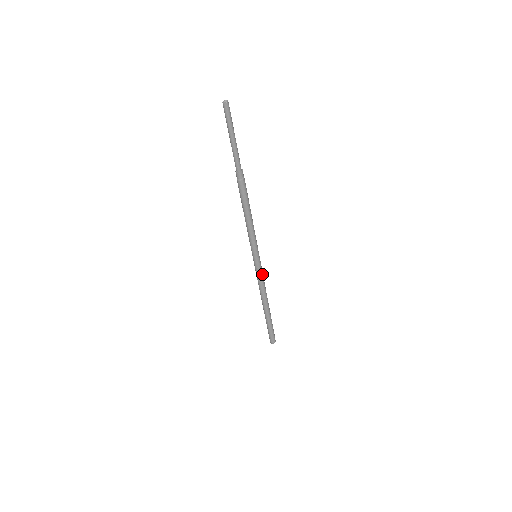
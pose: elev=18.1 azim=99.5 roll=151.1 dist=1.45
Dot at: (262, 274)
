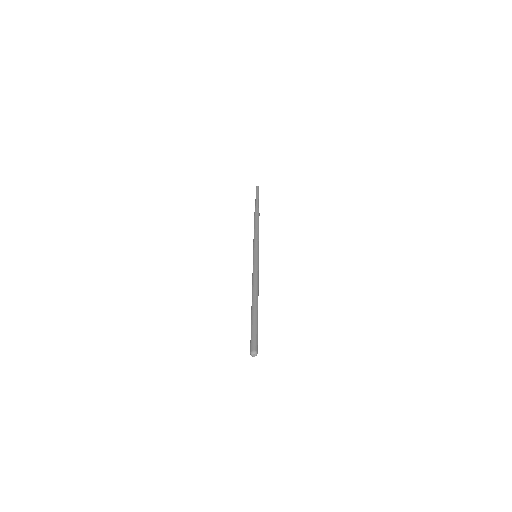
Dot at: (258, 270)
